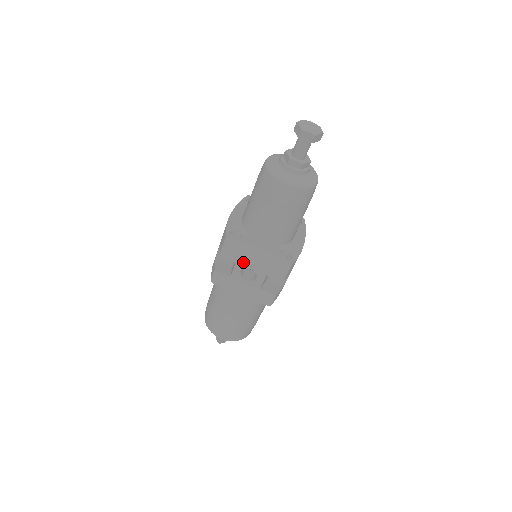
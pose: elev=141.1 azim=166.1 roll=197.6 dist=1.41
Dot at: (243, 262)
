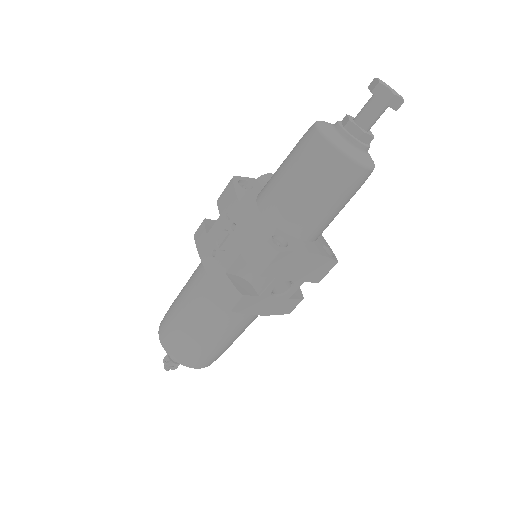
Dot at: (285, 275)
